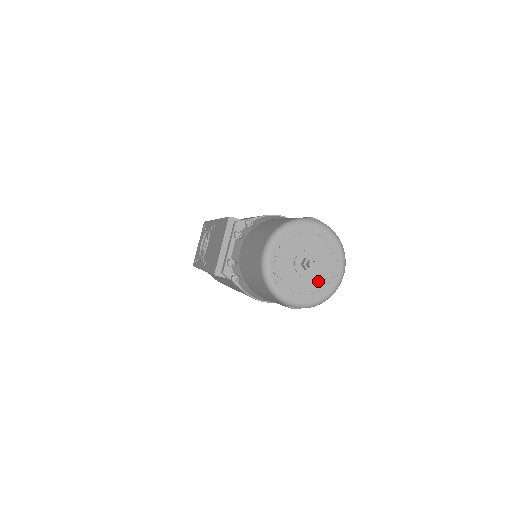
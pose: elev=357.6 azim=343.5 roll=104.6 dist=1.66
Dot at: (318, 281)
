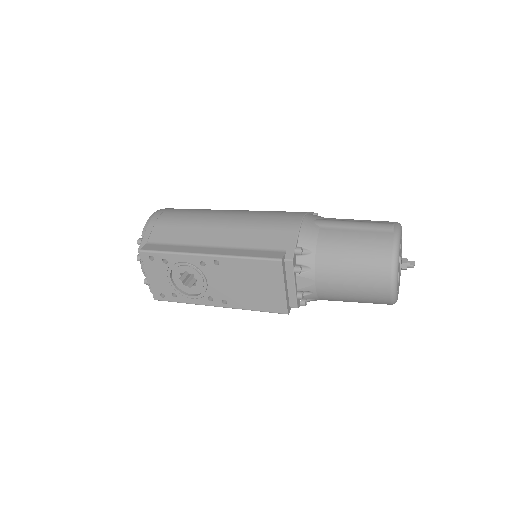
Dot at: occluded
